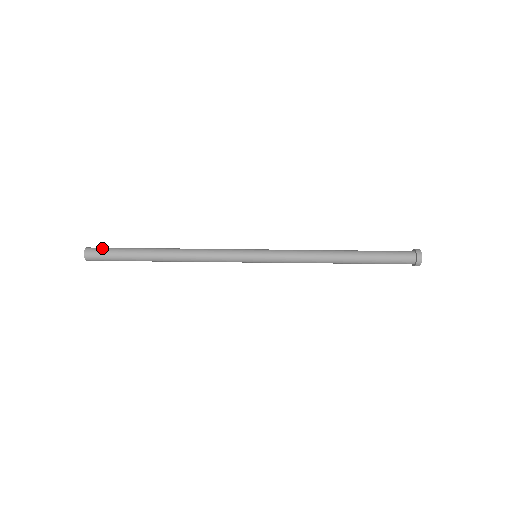
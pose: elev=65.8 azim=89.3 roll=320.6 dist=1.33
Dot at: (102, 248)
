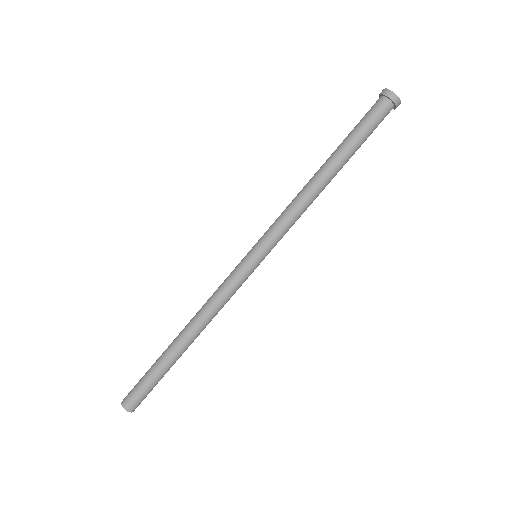
Dot at: (134, 386)
